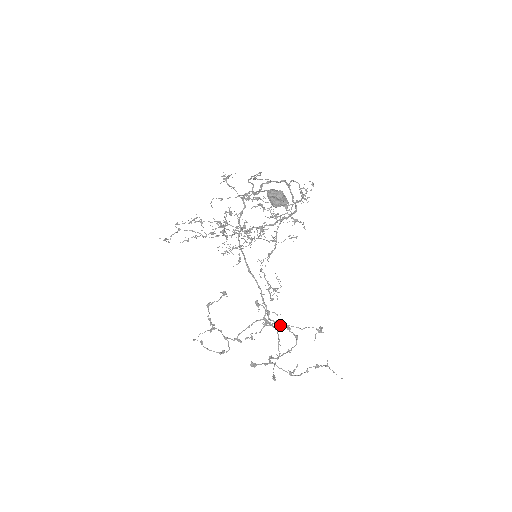
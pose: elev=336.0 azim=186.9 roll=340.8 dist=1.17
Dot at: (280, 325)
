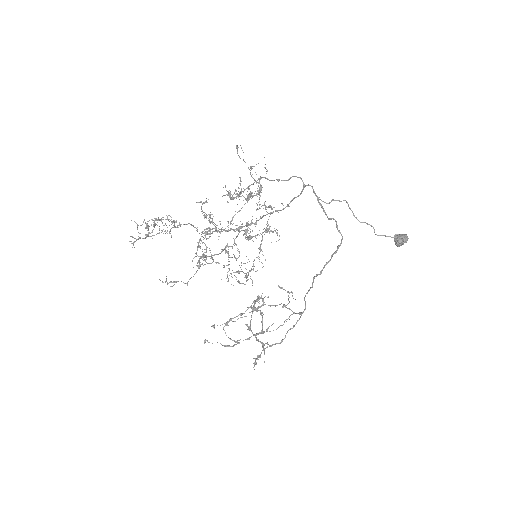
Dot at: (285, 307)
